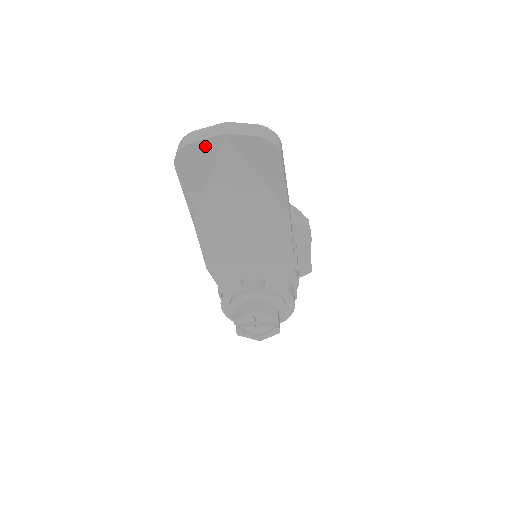
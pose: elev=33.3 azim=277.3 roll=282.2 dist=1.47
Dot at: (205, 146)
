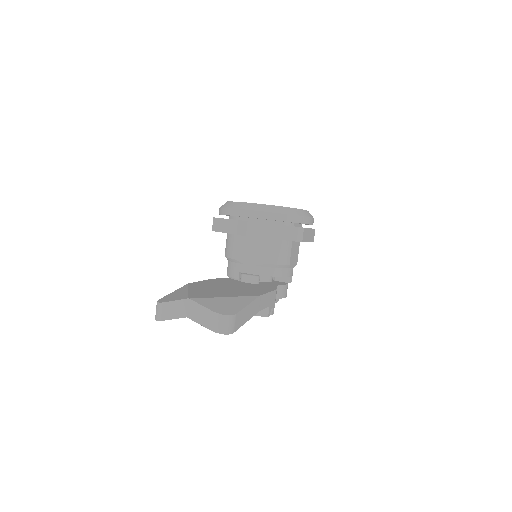
Dot at: occluded
